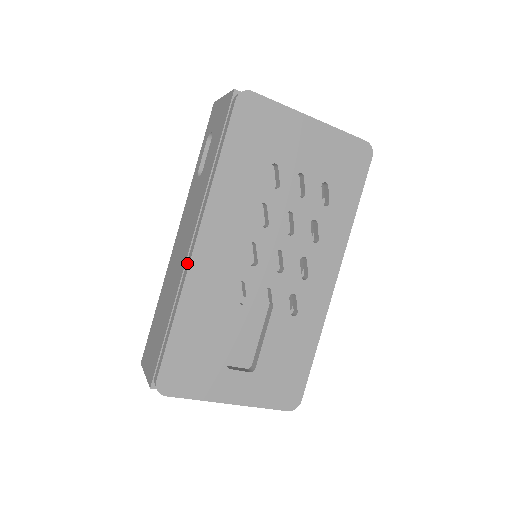
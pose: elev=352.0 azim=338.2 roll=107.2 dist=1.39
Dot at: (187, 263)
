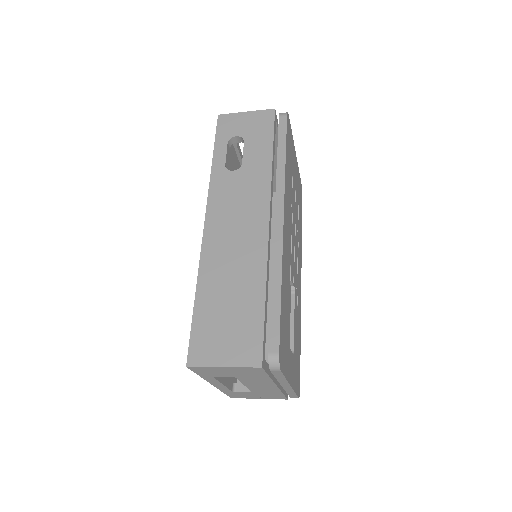
Dot at: (276, 237)
